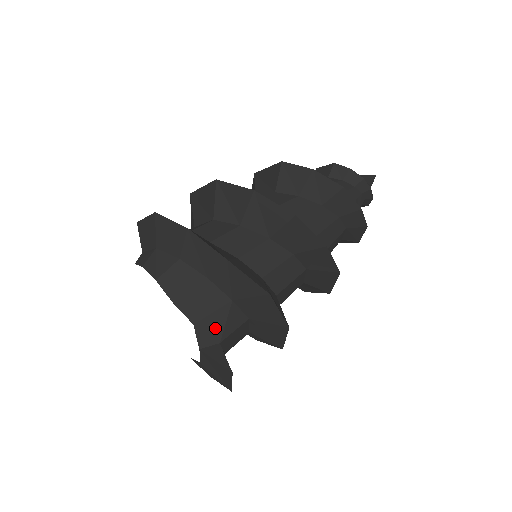
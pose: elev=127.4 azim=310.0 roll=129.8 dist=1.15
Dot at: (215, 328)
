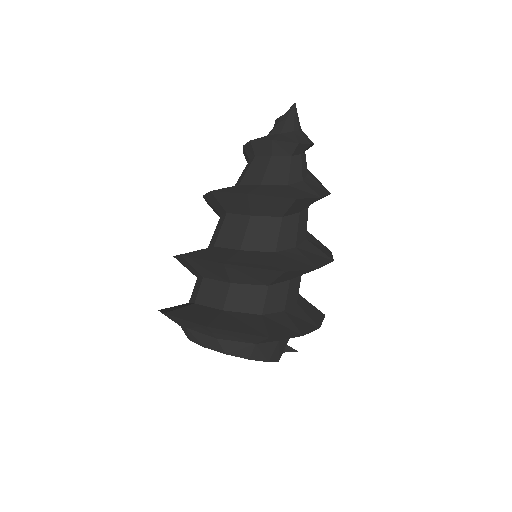
Dot at: occluded
